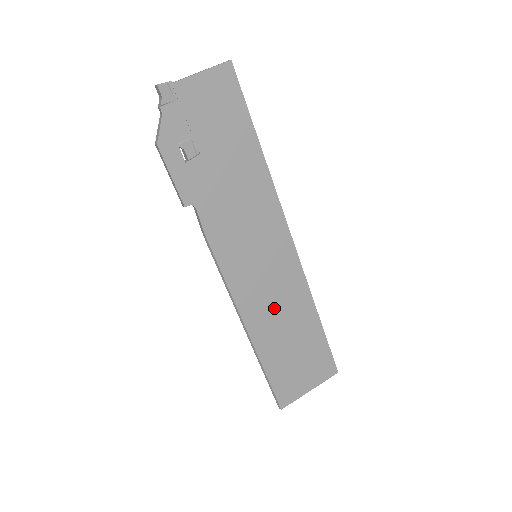
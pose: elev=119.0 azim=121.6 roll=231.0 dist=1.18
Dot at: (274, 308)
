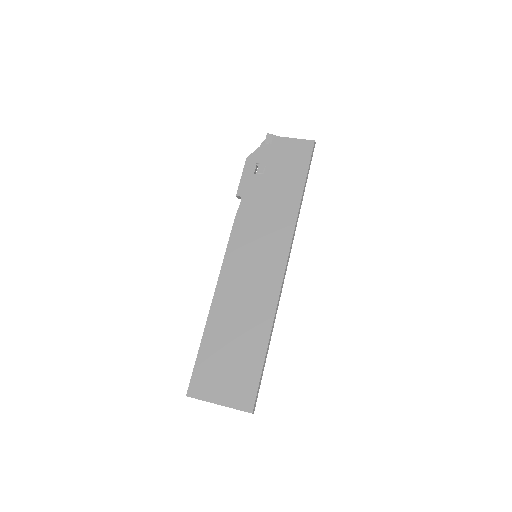
Dot at: (241, 301)
